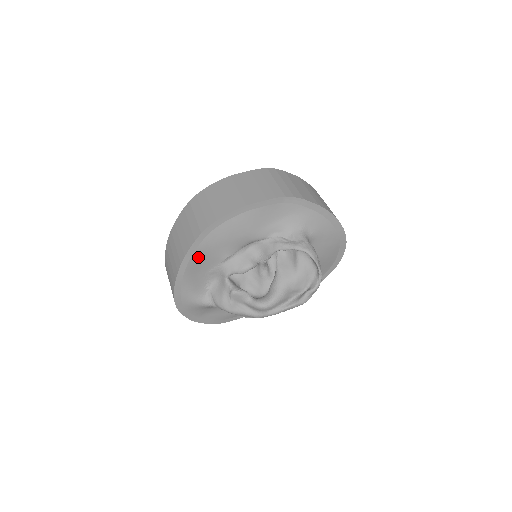
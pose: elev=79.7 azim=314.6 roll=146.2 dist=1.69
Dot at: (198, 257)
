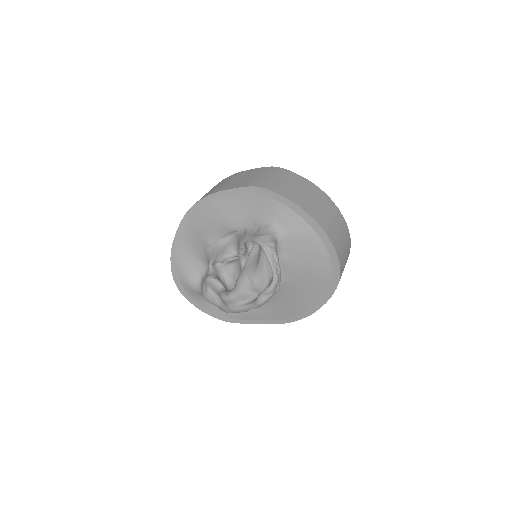
Dot at: (187, 239)
